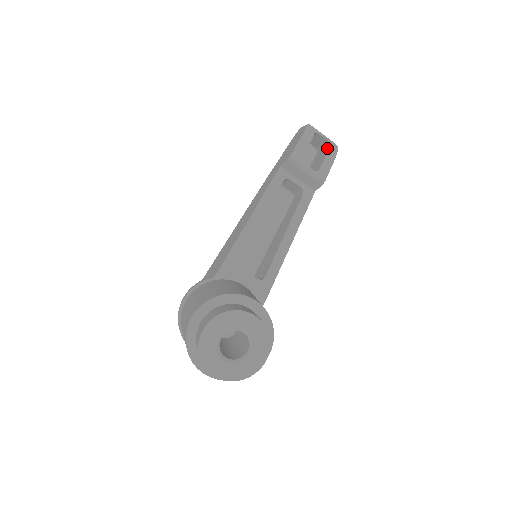
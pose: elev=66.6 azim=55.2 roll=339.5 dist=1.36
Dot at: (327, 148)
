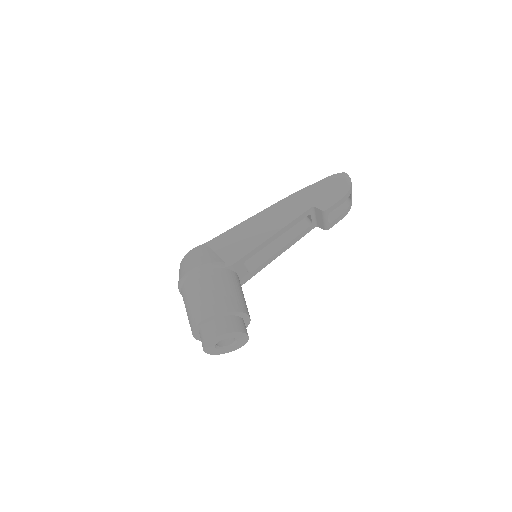
Dot at: (347, 206)
